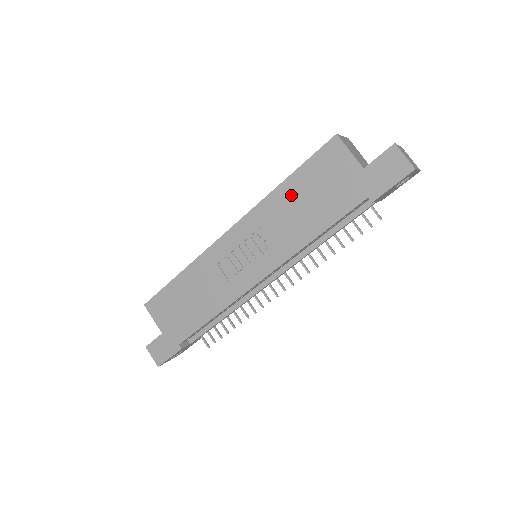
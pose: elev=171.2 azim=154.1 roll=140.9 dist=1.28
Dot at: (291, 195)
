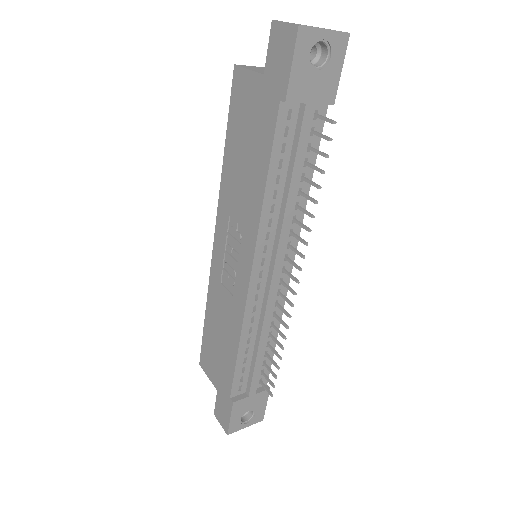
Dot at: (233, 161)
